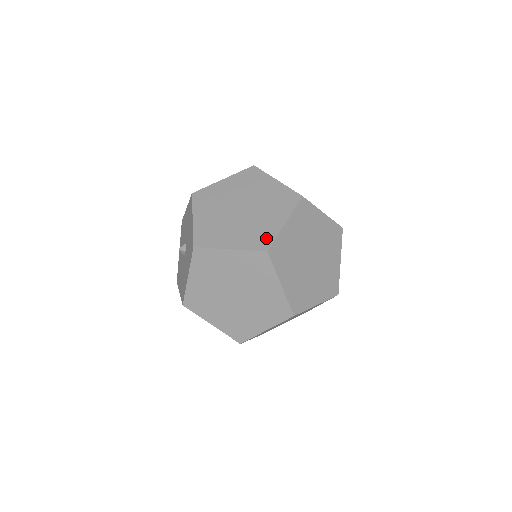
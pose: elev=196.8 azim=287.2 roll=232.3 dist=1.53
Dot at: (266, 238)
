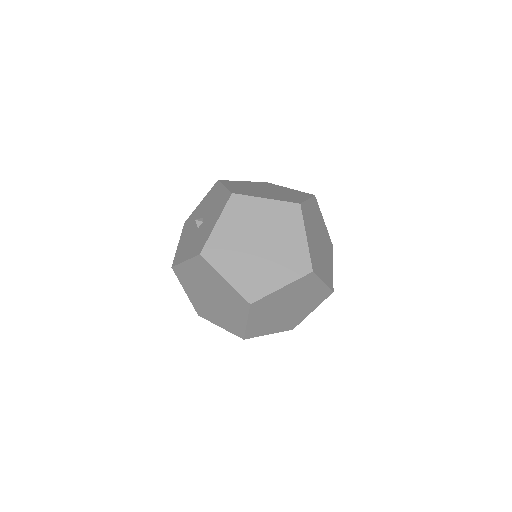
Dot at: (296, 200)
